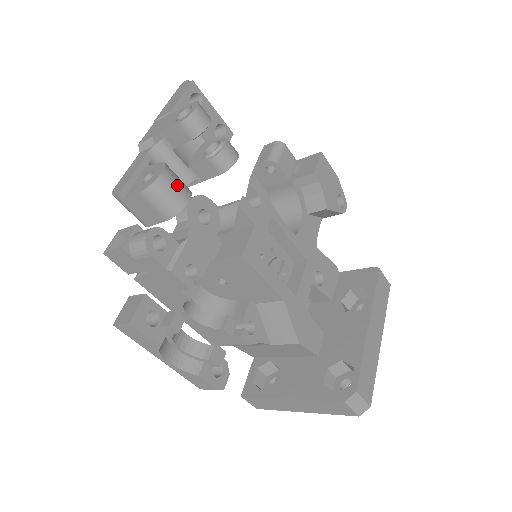
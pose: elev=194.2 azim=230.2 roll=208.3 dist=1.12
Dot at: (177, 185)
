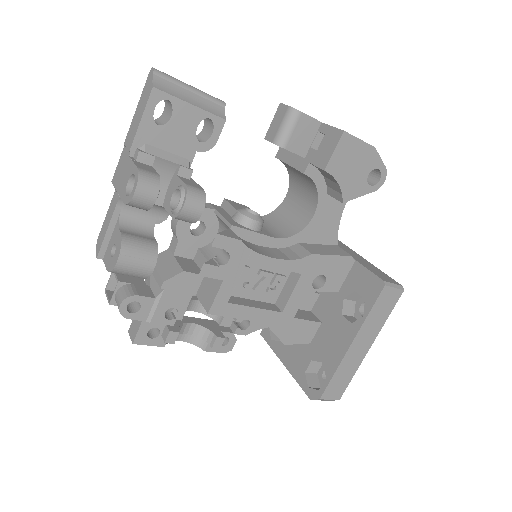
Dot at: (137, 263)
